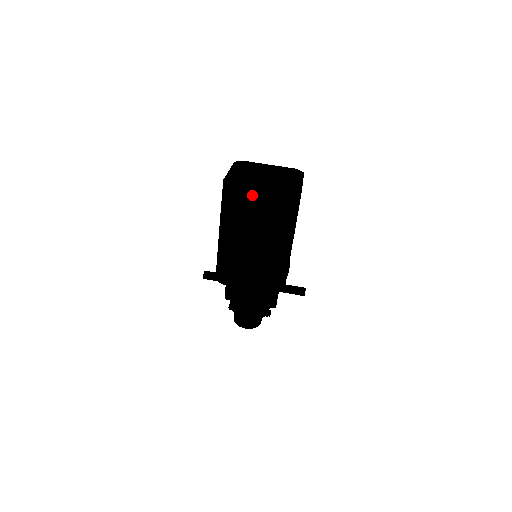
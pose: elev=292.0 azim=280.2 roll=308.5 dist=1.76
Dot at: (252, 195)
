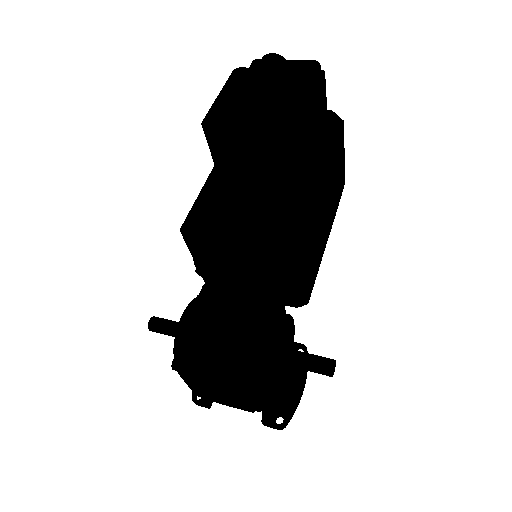
Dot at: occluded
